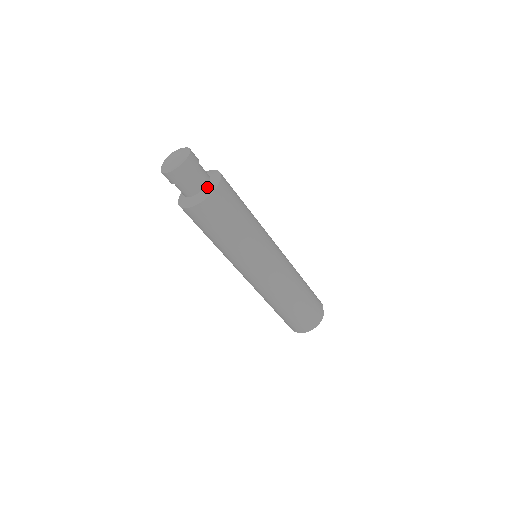
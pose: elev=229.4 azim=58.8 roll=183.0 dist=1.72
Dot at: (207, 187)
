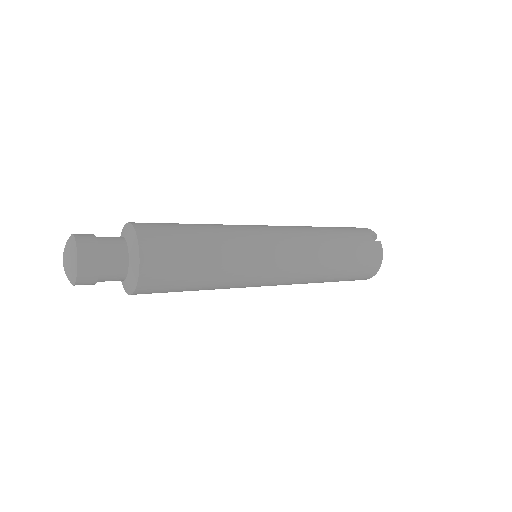
Dot at: (130, 262)
